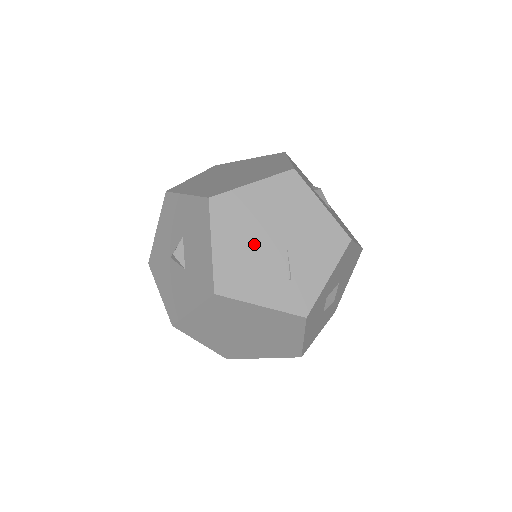
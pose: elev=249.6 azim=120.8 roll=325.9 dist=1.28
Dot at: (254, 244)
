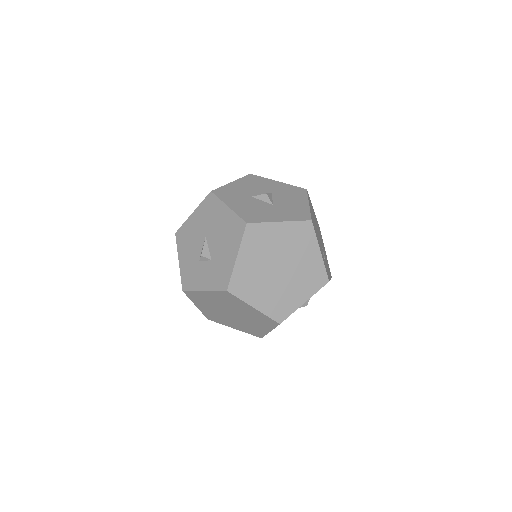
Dot at: (316, 227)
